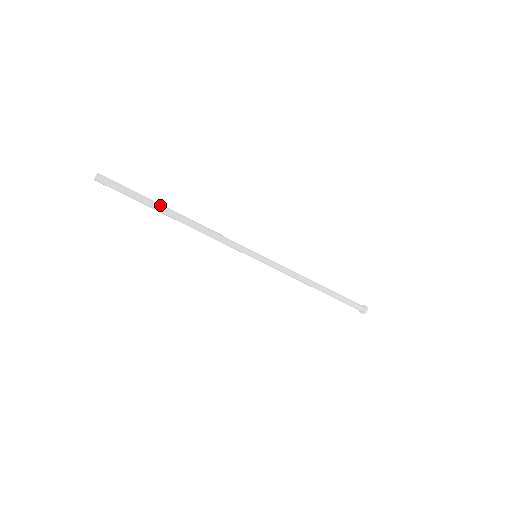
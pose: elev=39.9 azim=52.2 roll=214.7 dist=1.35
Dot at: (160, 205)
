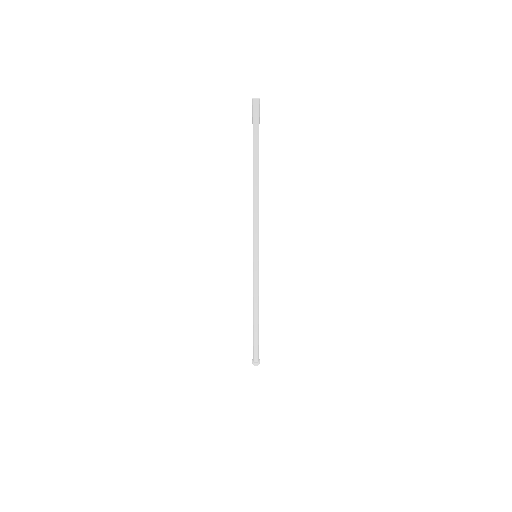
Dot at: occluded
